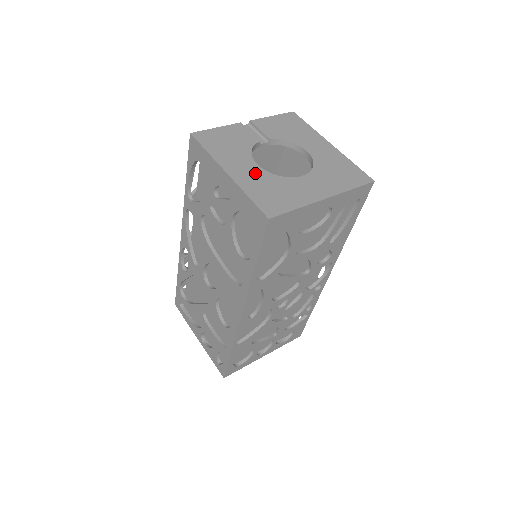
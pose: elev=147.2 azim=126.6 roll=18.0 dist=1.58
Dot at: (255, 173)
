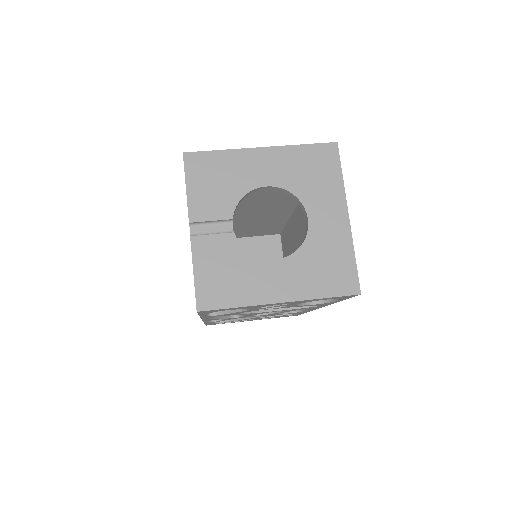
Dot at: (290, 271)
